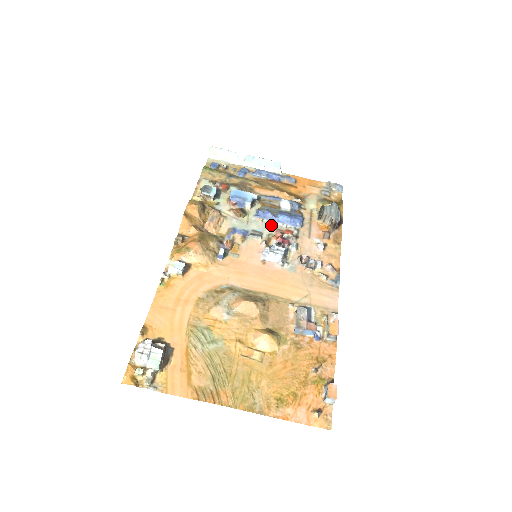
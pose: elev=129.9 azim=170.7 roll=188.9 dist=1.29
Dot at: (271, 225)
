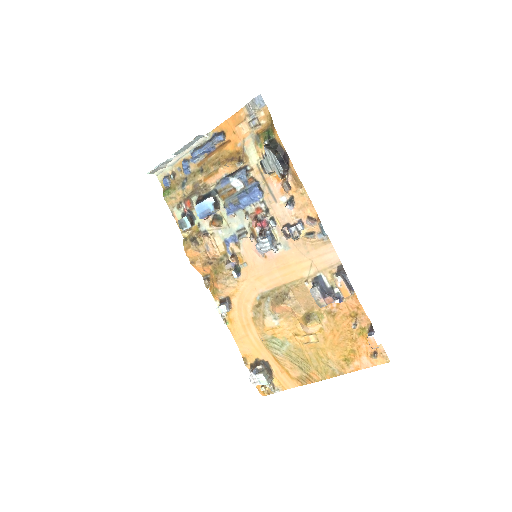
Dot at: (243, 214)
